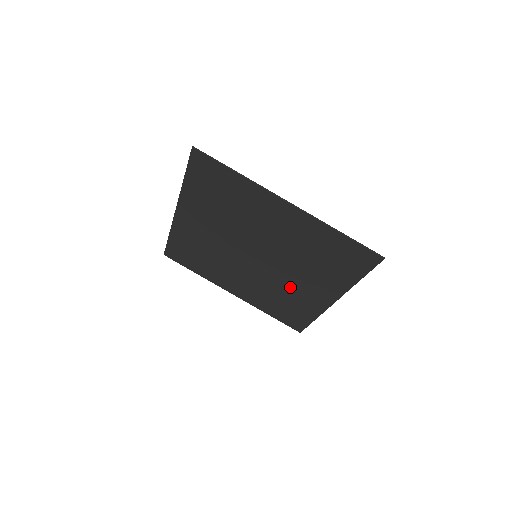
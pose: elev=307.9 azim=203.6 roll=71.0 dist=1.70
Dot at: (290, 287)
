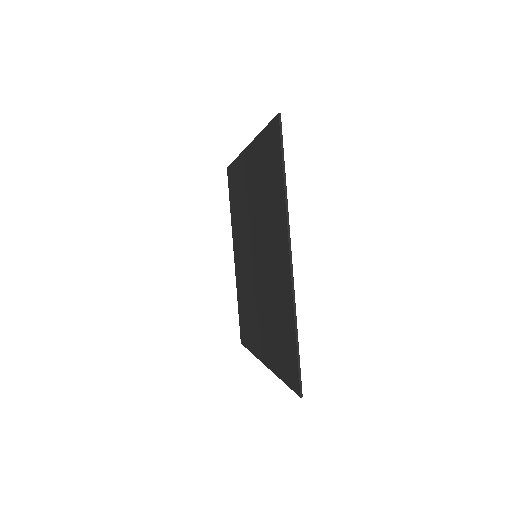
Dot at: (272, 279)
